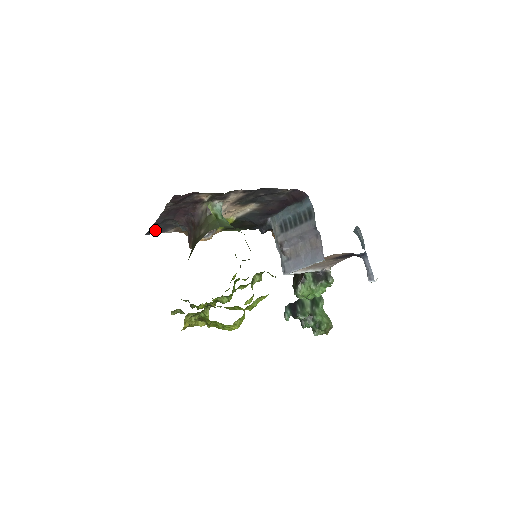
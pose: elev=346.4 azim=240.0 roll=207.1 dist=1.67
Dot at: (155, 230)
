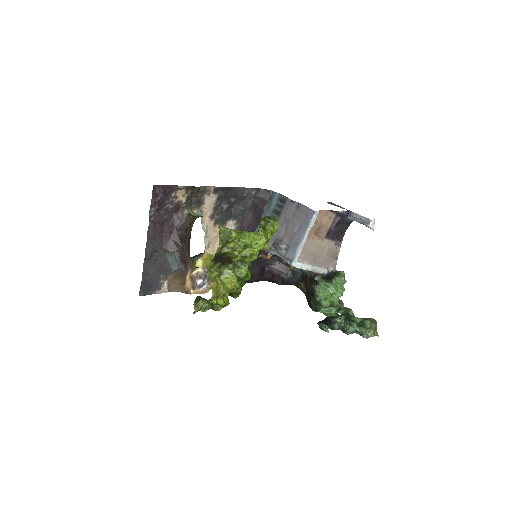
Dot at: (148, 283)
